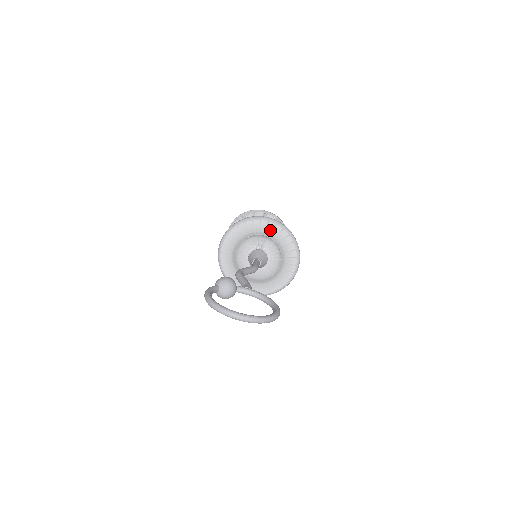
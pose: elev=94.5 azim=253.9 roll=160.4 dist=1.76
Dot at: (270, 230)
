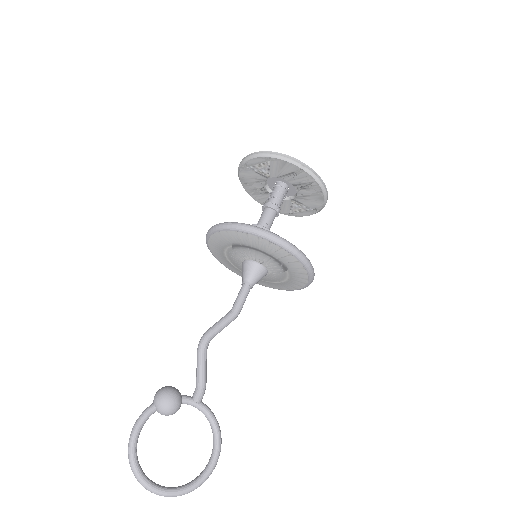
Dot at: (280, 255)
